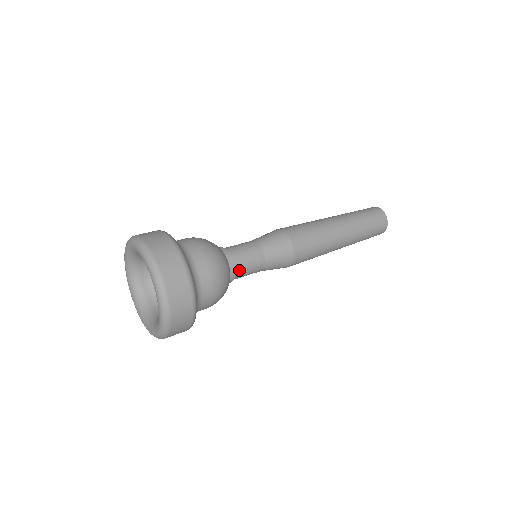
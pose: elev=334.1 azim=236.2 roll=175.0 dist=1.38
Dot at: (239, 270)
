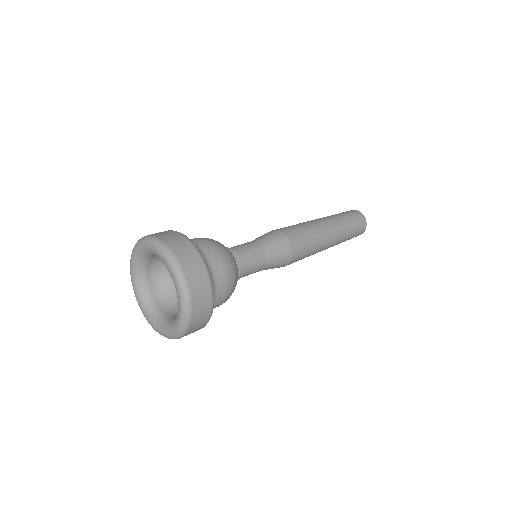
Dot at: (244, 273)
